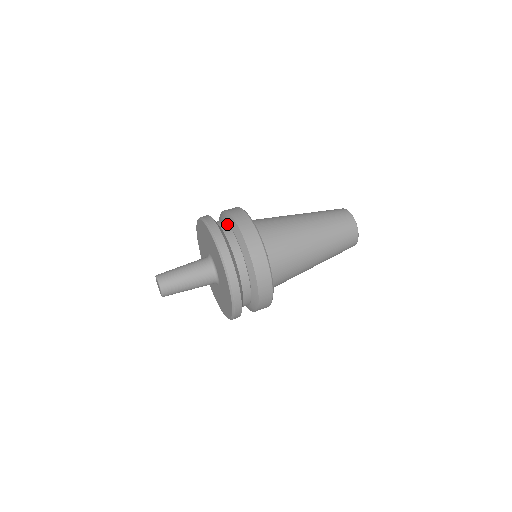
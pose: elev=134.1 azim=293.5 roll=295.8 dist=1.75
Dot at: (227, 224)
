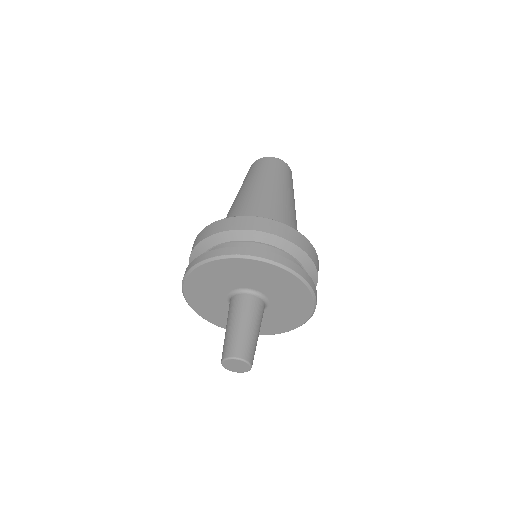
Dot at: (226, 244)
